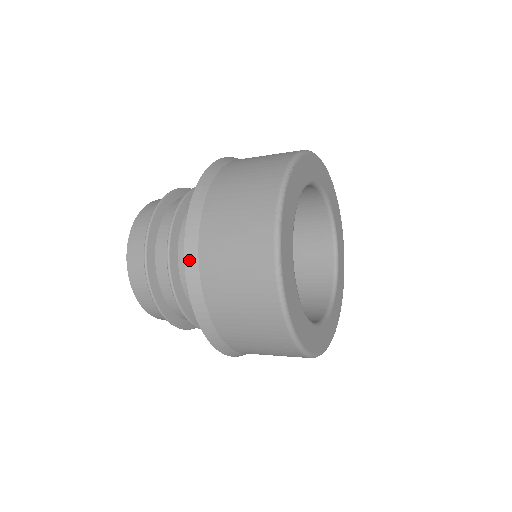
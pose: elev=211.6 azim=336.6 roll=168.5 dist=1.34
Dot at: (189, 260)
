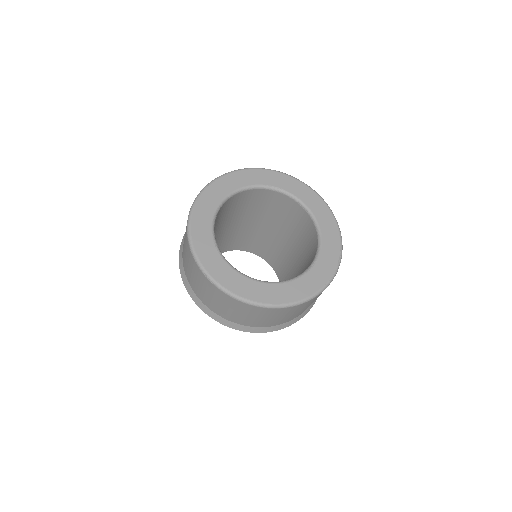
Dot at: (191, 294)
